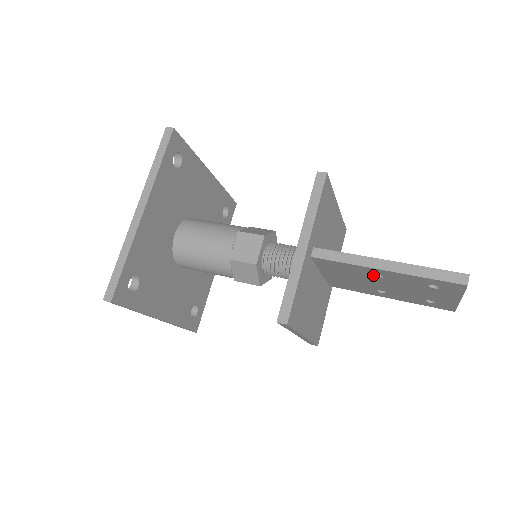
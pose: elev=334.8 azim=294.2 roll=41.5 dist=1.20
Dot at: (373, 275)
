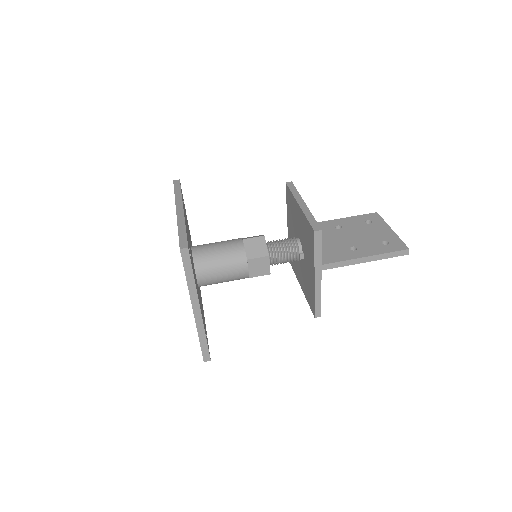
Dot at: occluded
